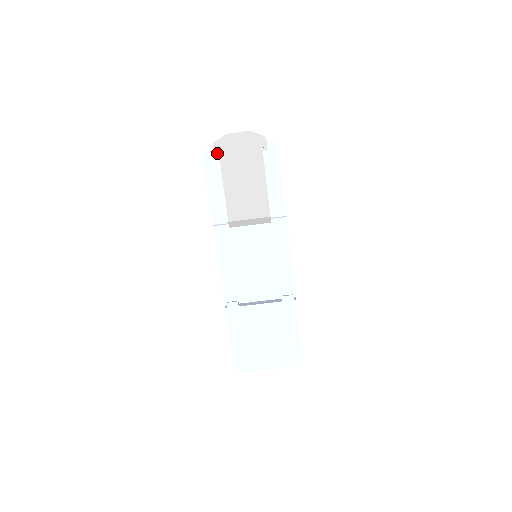
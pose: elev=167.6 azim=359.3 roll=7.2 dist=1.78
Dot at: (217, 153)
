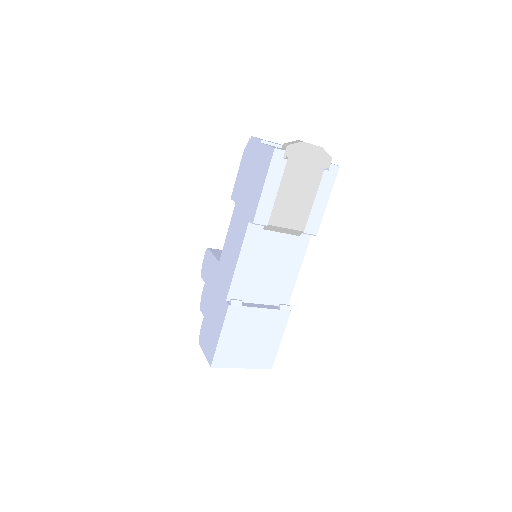
Dot at: (285, 155)
